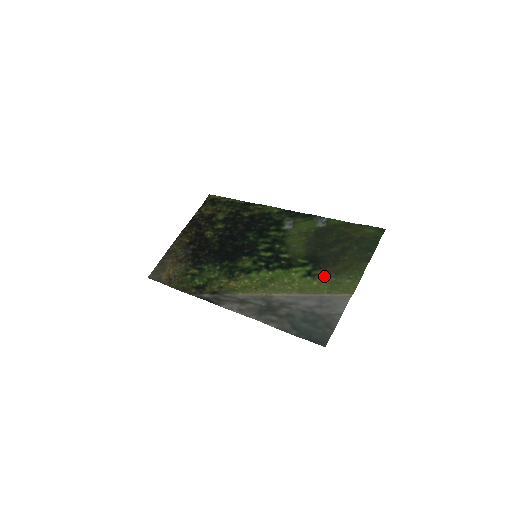
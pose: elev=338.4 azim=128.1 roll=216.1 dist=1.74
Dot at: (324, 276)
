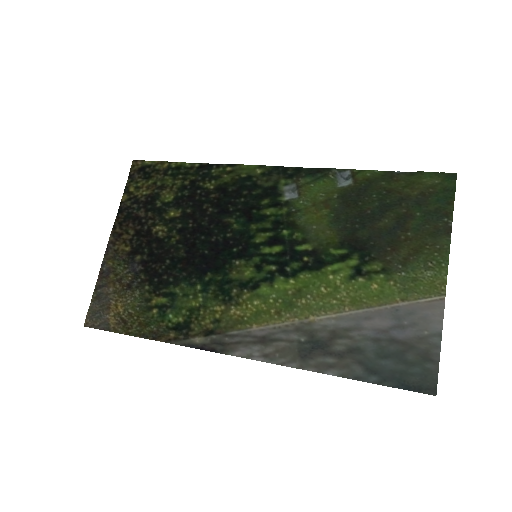
Dot at: (385, 272)
